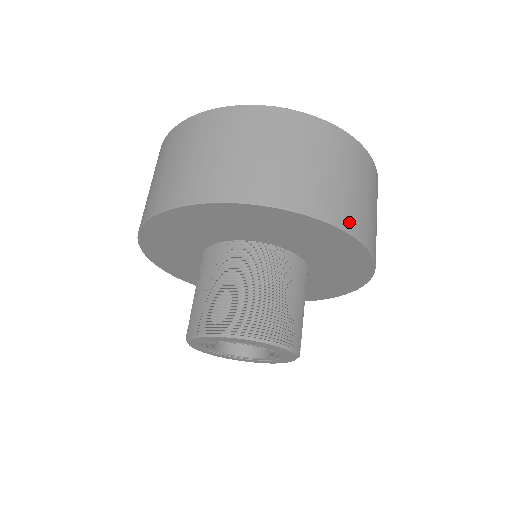
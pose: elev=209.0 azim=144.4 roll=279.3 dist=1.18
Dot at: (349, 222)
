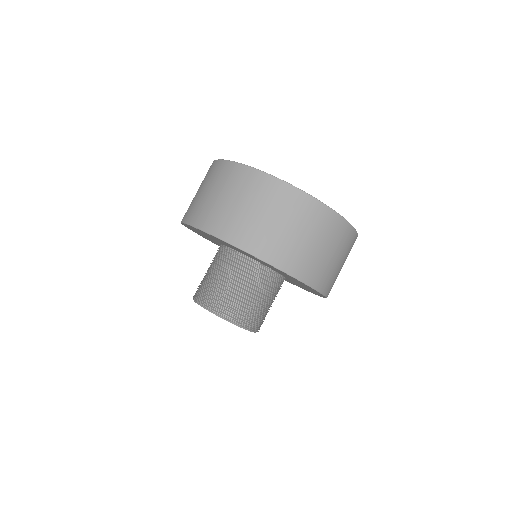
Dot at: (286, 264)
